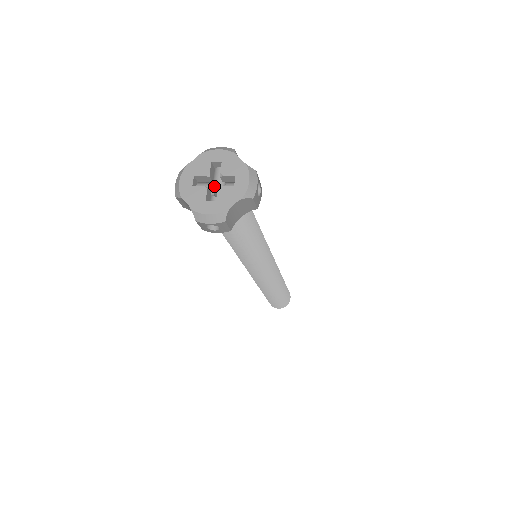
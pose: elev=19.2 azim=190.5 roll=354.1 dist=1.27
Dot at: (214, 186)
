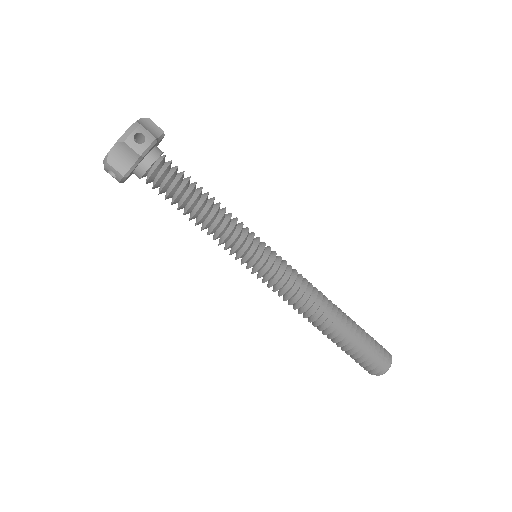
Dot at: occluded
